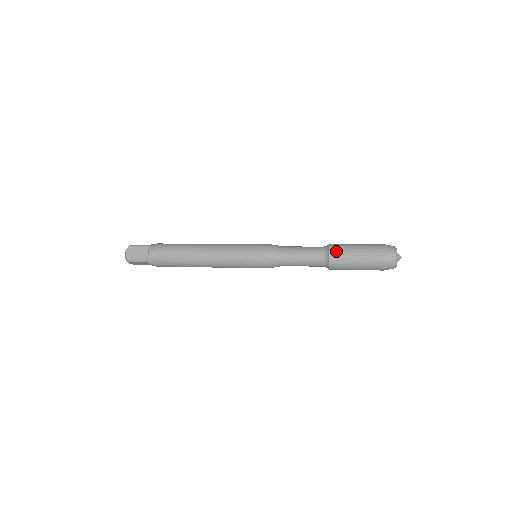
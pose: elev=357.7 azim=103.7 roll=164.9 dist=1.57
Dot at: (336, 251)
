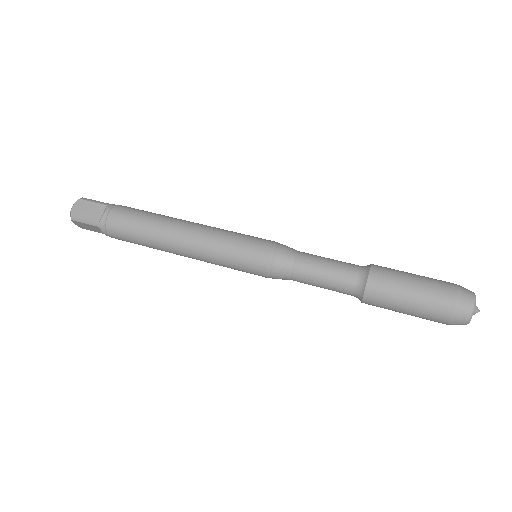
Dot at: (373, 304)
